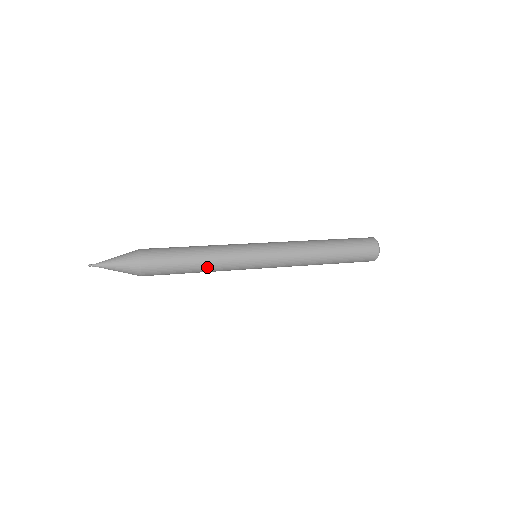
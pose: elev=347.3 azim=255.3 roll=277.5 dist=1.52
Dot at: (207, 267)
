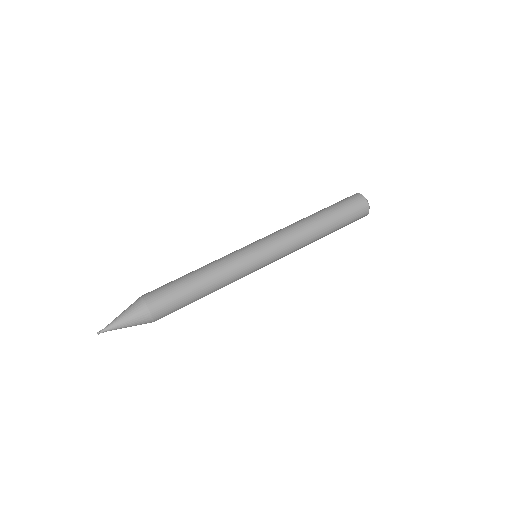
Dot at: (215, 287)
